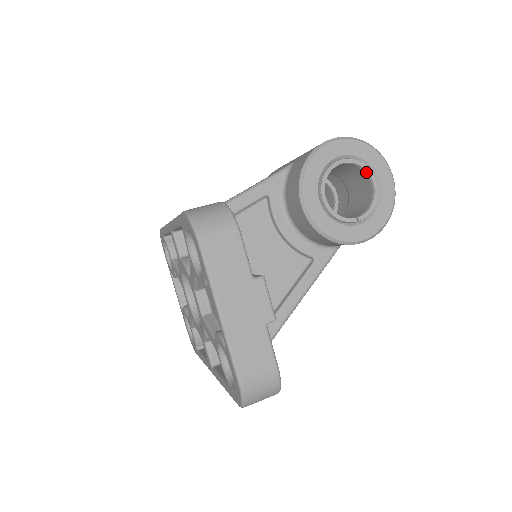
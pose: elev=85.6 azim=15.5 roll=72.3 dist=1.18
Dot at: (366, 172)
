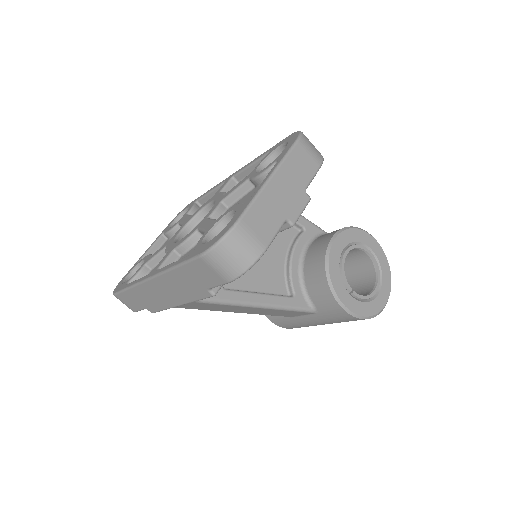
Dot at: (377, 277)
